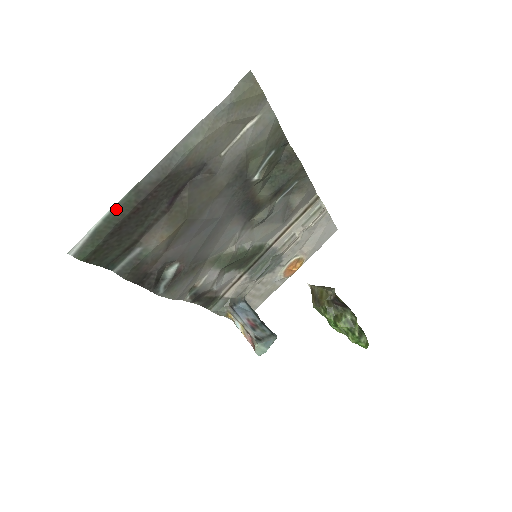
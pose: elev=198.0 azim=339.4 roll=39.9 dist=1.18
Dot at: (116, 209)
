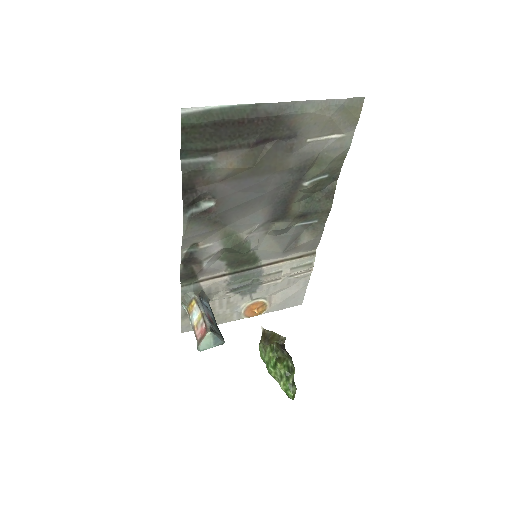
Dot at: (233, 108)
